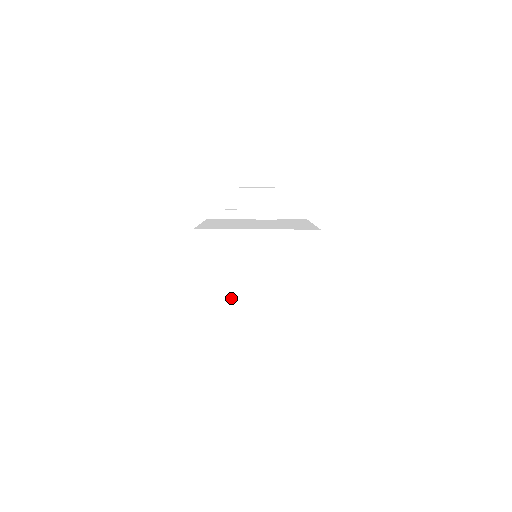
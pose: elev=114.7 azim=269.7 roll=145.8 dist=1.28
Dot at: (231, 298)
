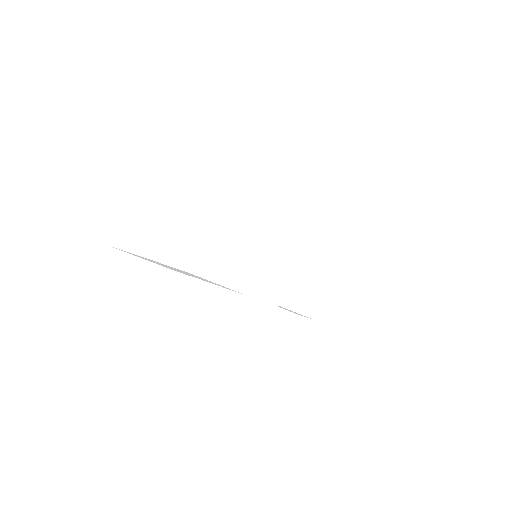
Dot at: (146, 206)
